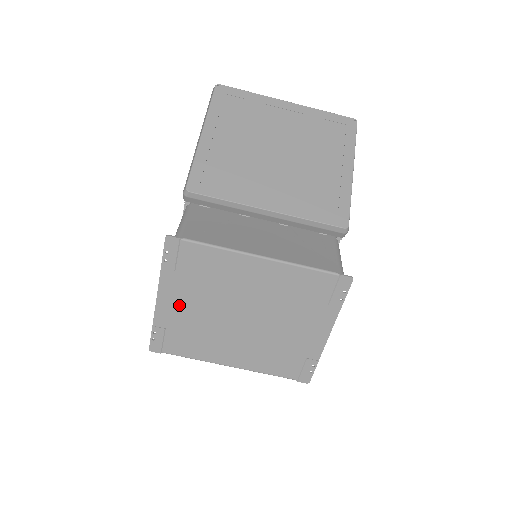
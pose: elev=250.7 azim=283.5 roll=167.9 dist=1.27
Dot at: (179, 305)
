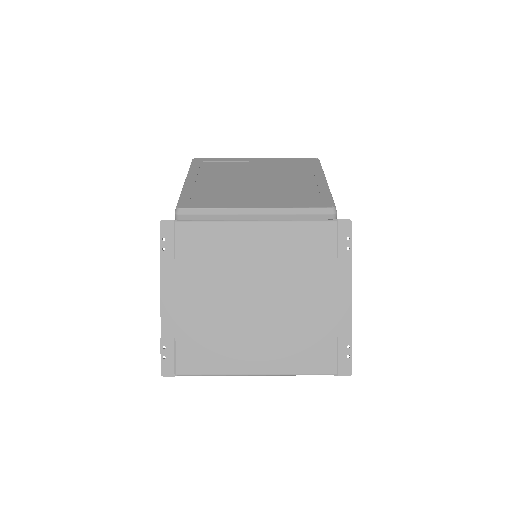
Dot at: (185, 301)
